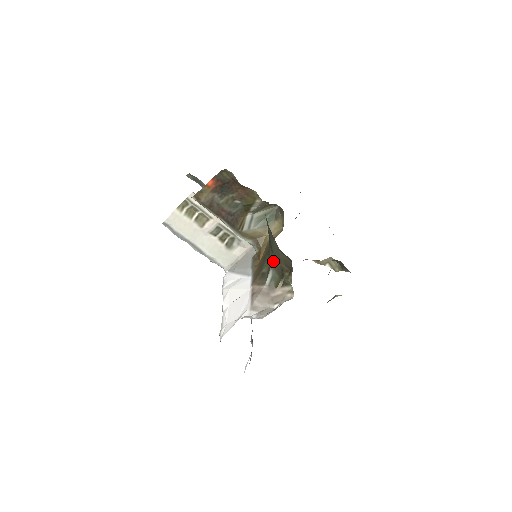
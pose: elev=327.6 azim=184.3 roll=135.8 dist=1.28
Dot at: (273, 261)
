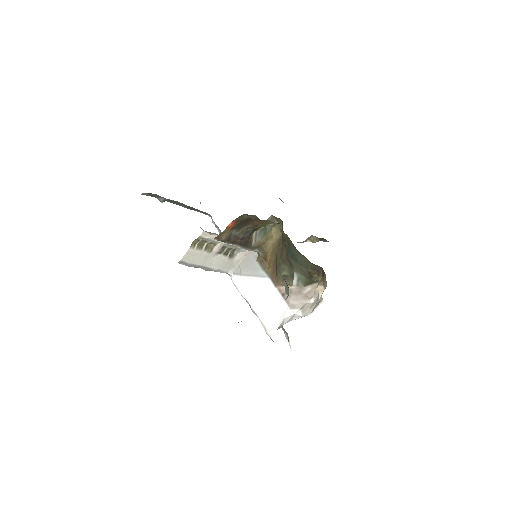
Dot at: (297, 267)
